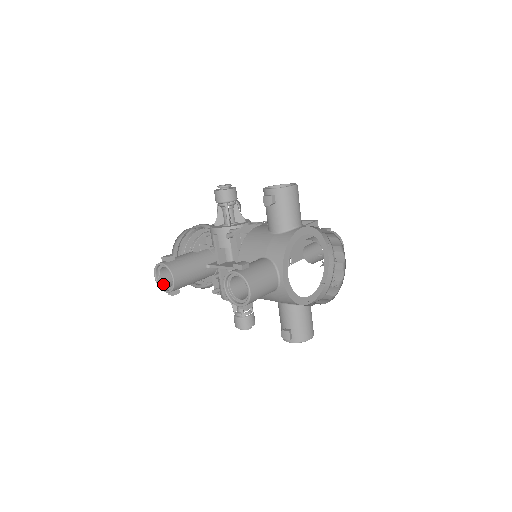
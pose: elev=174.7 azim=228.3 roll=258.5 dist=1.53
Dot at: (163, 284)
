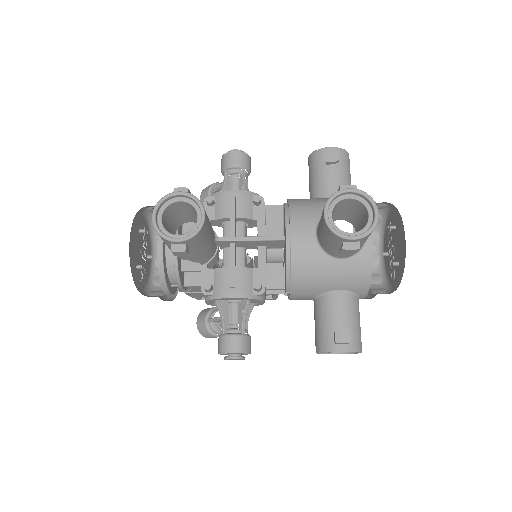
Dot at: (166, 231)
